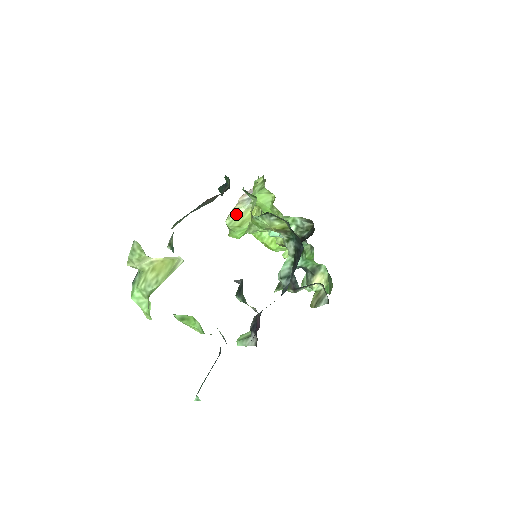
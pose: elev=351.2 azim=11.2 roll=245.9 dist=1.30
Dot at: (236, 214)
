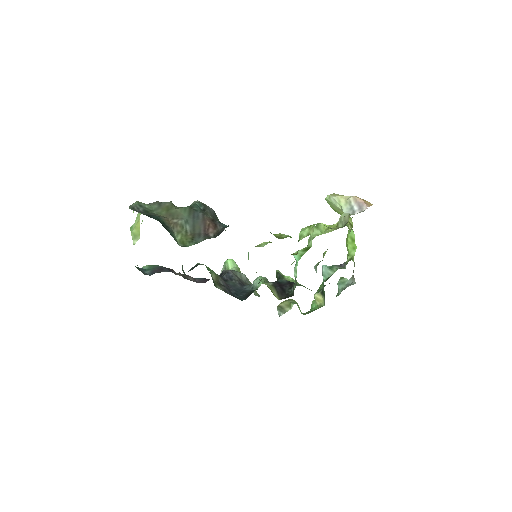
Dot at: (335, 203)
